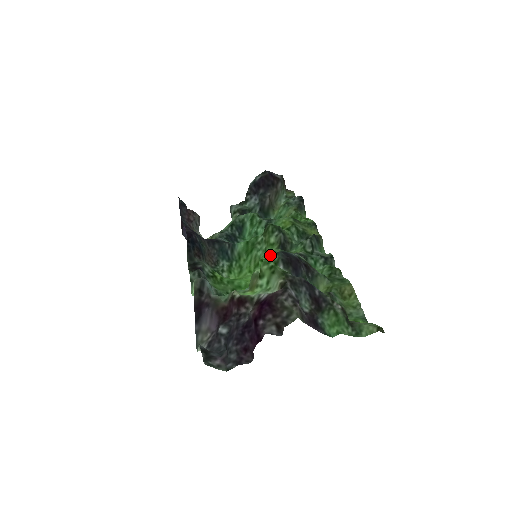
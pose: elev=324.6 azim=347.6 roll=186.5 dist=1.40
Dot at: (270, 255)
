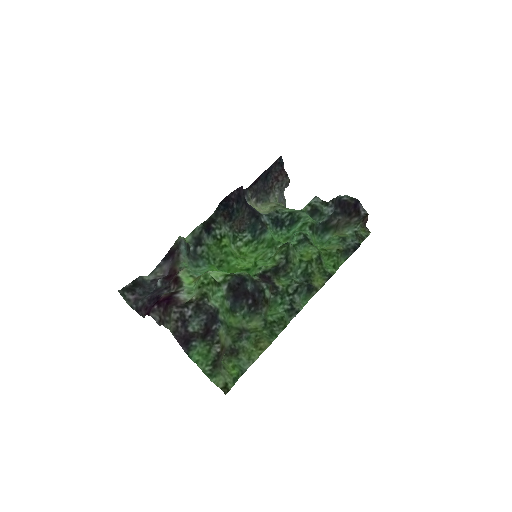
Dot at: (261, 266)
